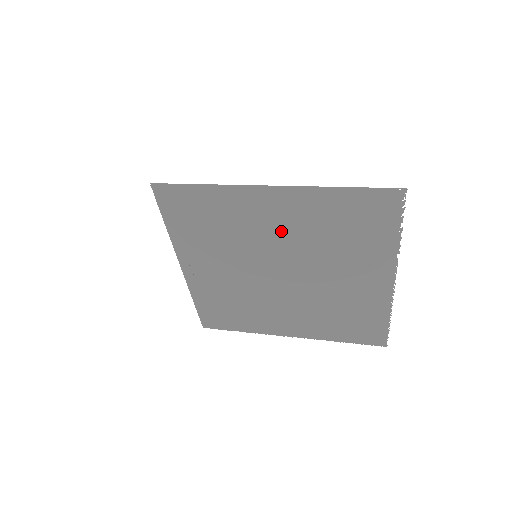
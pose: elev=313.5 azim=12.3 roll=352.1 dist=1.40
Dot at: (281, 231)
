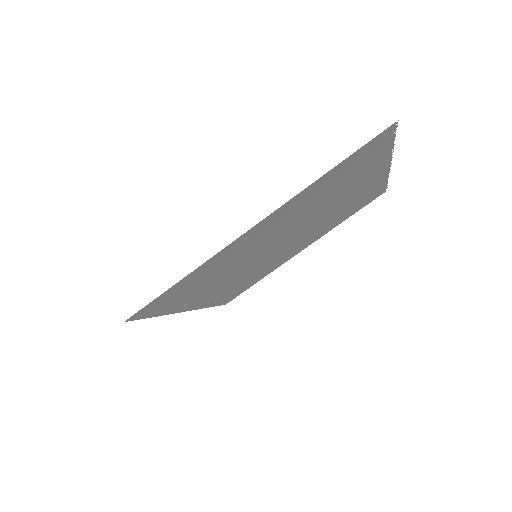
Dot at: (275, 232)
